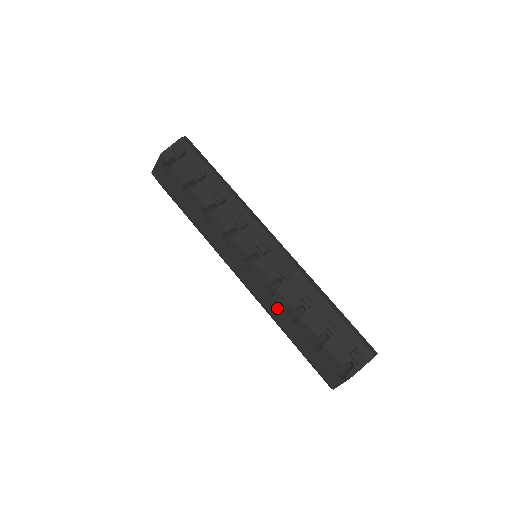
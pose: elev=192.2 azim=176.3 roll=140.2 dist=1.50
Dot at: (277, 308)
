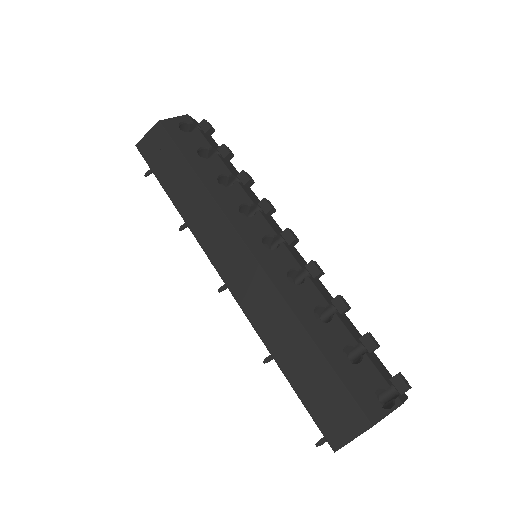
Dot at: (303, 299)
